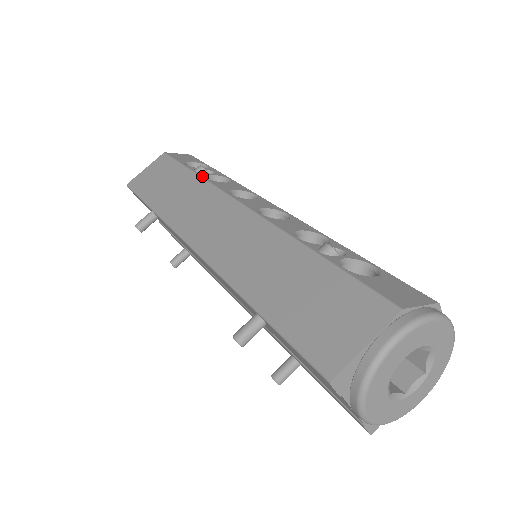
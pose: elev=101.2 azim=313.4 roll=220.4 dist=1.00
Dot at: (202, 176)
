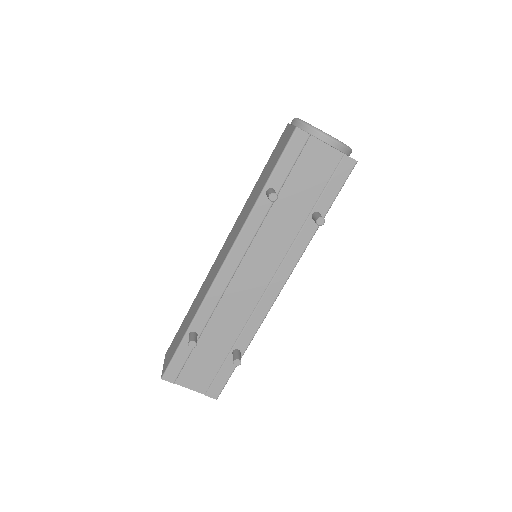
Dot at: (195, 298)
